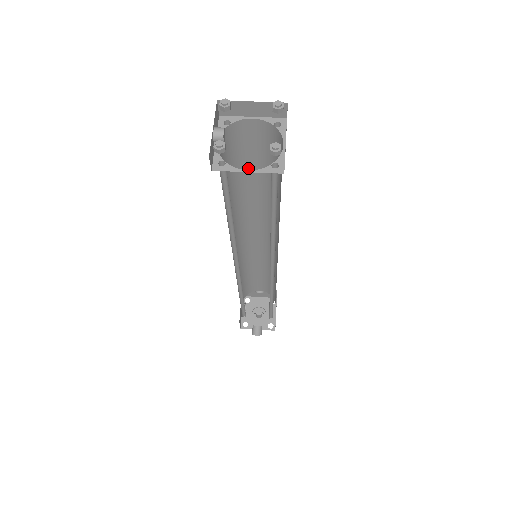
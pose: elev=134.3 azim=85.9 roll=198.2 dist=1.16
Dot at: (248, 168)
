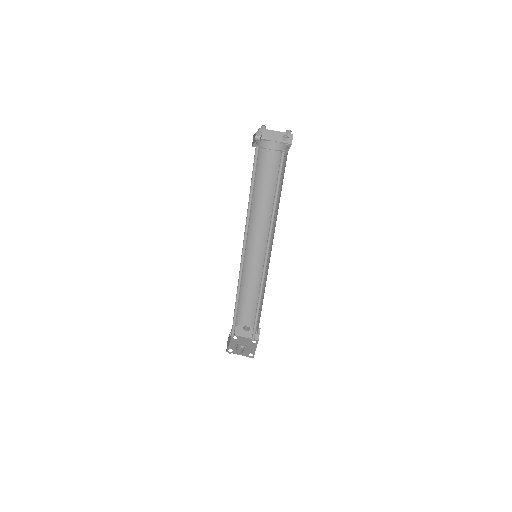
Dot at: (265, 179)
